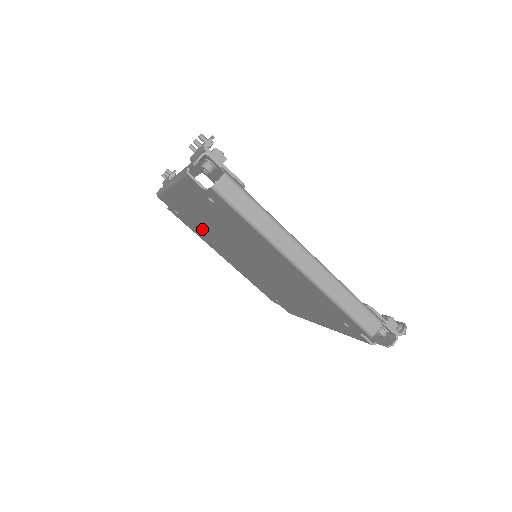
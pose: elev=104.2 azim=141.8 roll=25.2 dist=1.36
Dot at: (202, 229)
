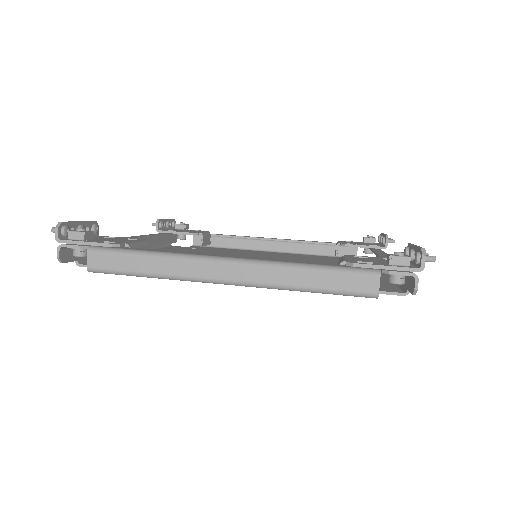
Dot at: occluded
